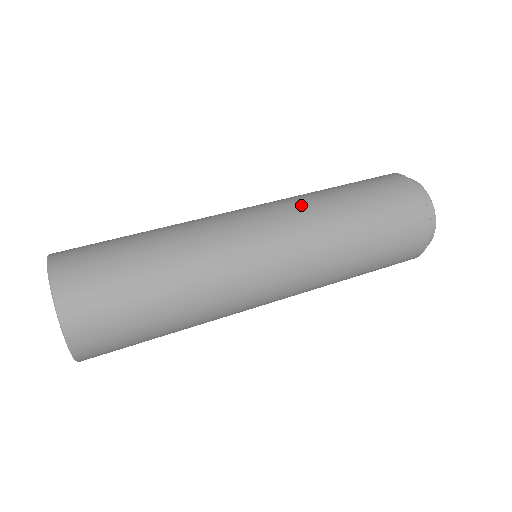
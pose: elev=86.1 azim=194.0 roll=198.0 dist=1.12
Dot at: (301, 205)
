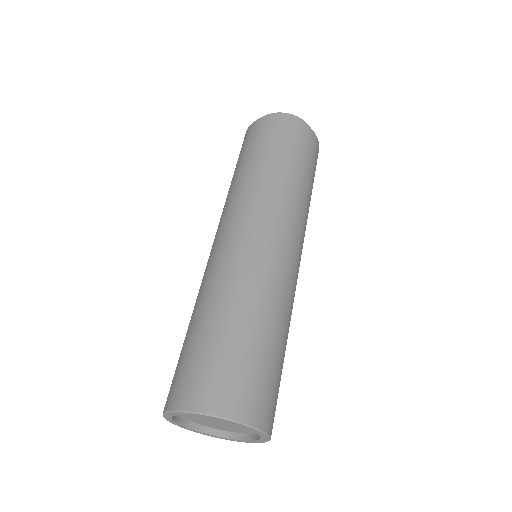
Dot at: (238, 196)
